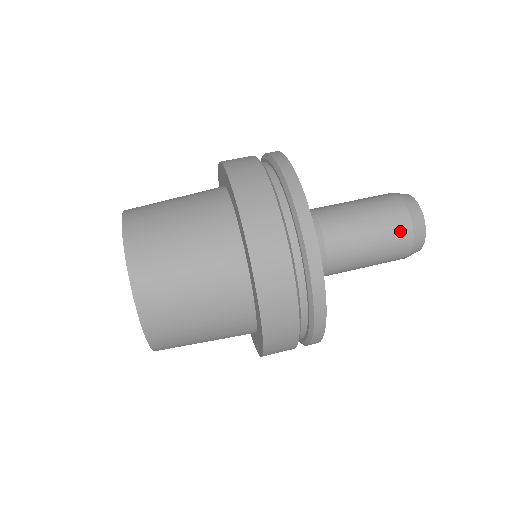
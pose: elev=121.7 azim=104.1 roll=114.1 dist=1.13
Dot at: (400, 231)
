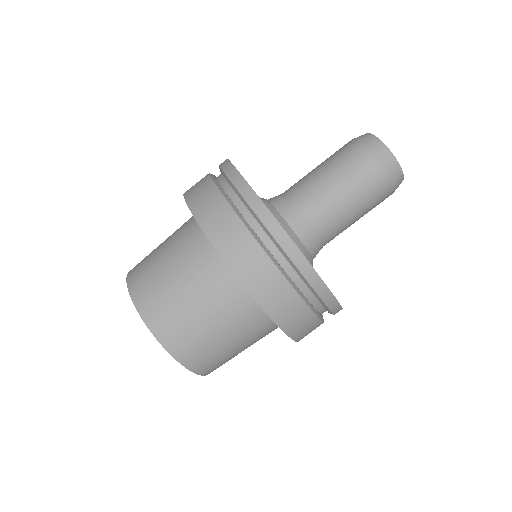
Dot at: (381, 190)
